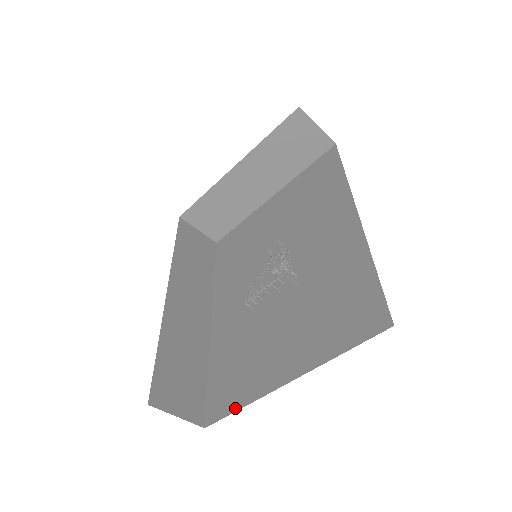
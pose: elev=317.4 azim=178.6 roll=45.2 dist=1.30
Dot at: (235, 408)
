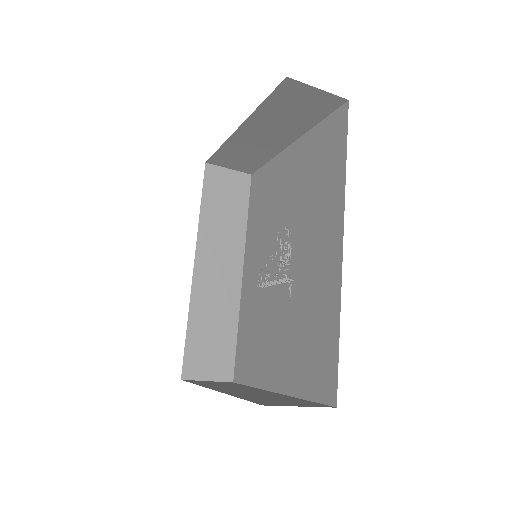
Dot at: (248, 383)
